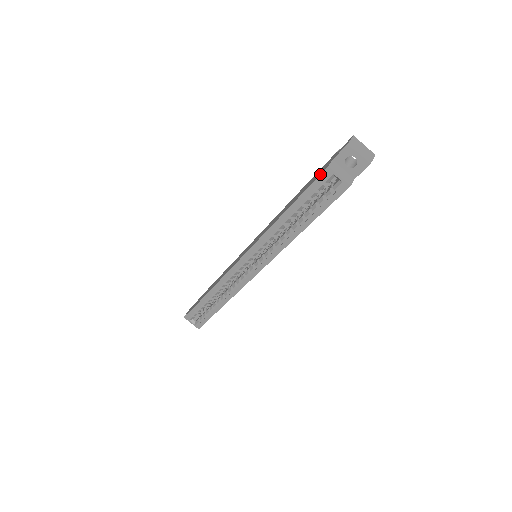
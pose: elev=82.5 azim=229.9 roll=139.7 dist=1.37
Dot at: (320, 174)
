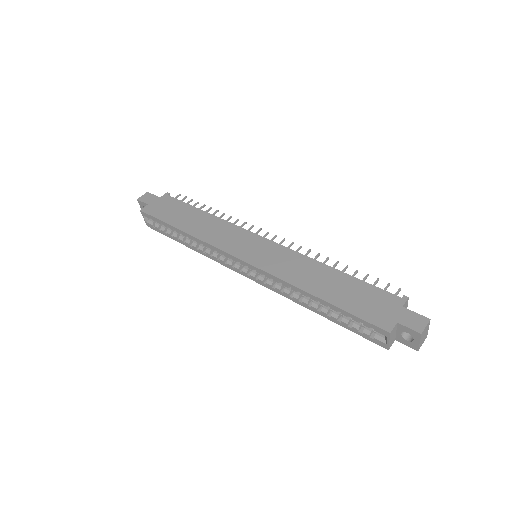
Dot at: (378, 327)
